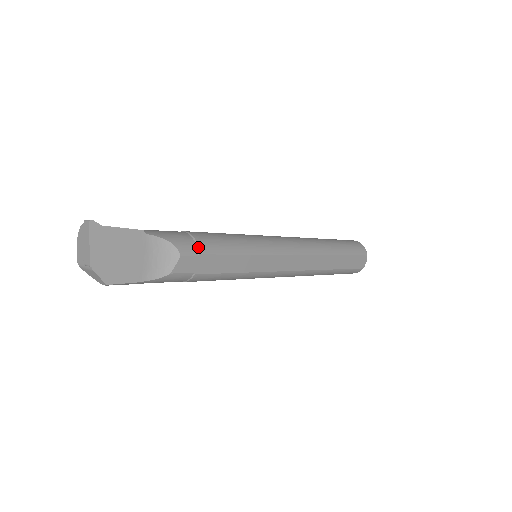
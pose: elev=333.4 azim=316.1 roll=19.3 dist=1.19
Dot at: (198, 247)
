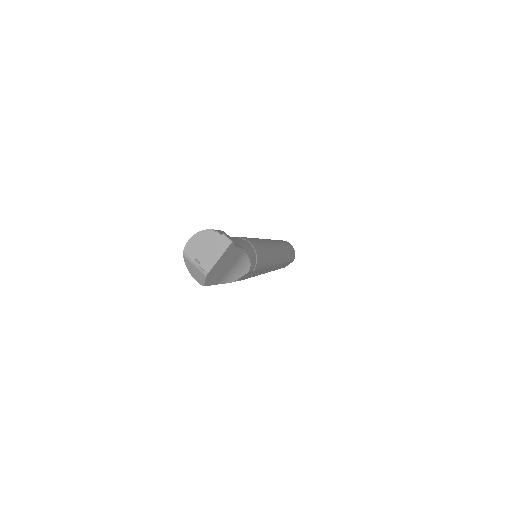
Dot at: (256, 264)
